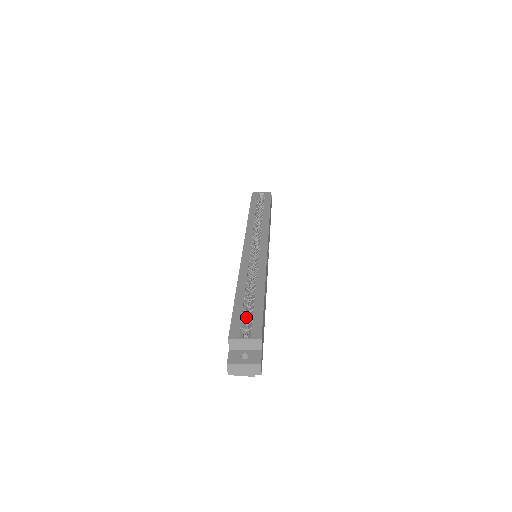
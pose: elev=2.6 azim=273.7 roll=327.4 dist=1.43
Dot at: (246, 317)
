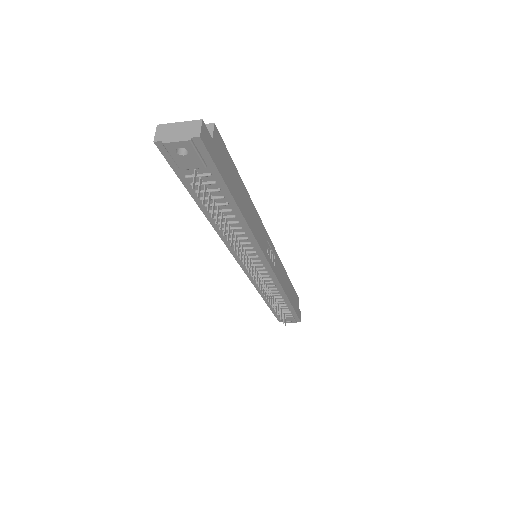
Dot at: occluded
